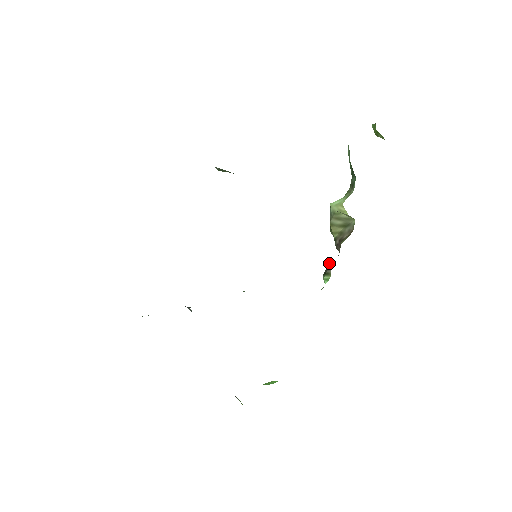
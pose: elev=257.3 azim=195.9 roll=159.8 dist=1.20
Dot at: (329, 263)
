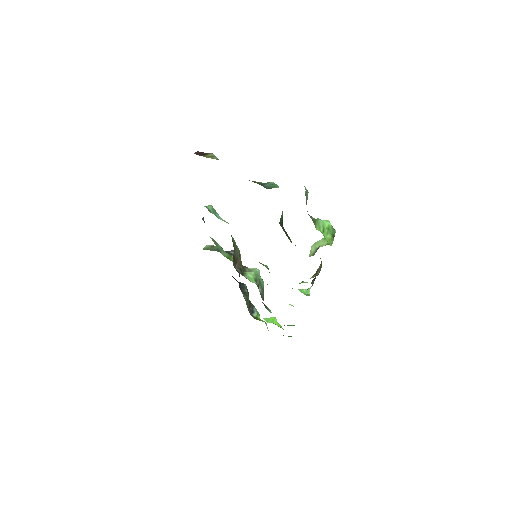
Dot at: occluded
